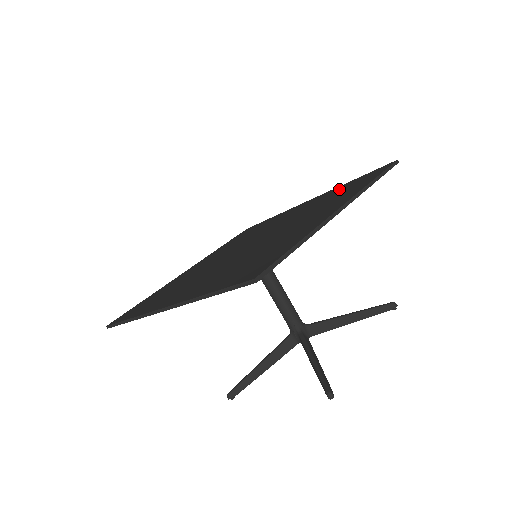
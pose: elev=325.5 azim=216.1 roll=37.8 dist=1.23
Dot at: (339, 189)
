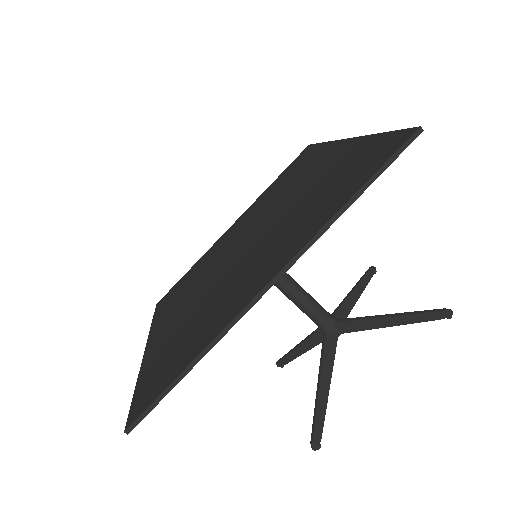
Dot at: (351, 158)
